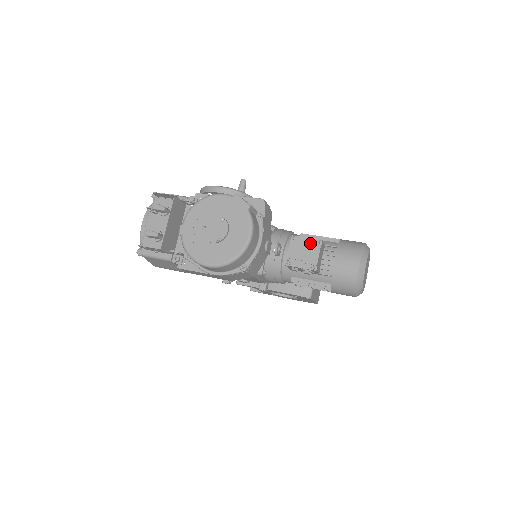
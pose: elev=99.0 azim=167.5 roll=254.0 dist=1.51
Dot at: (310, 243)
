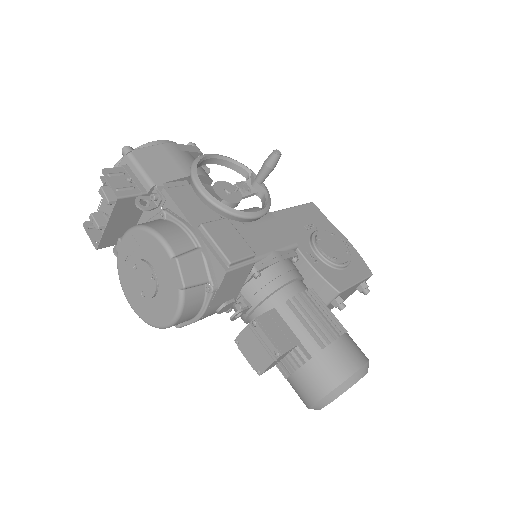
Dot at: (266, 346)
